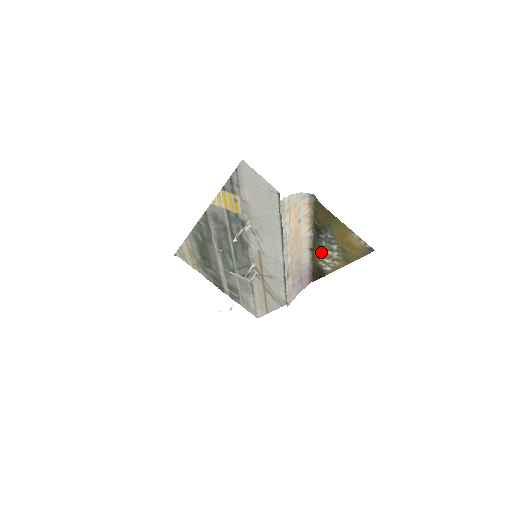
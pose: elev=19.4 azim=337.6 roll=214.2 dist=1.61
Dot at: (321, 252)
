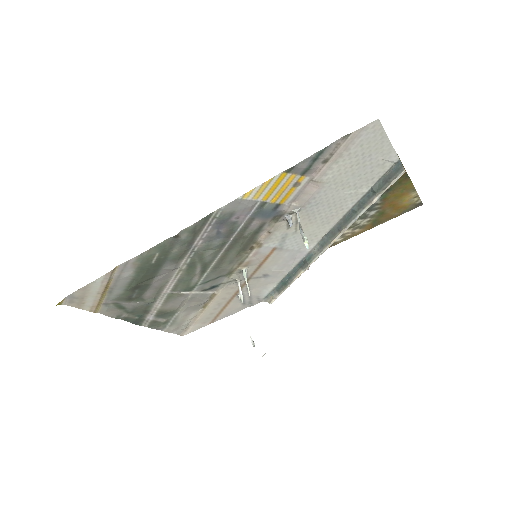
Dot at: occluded
